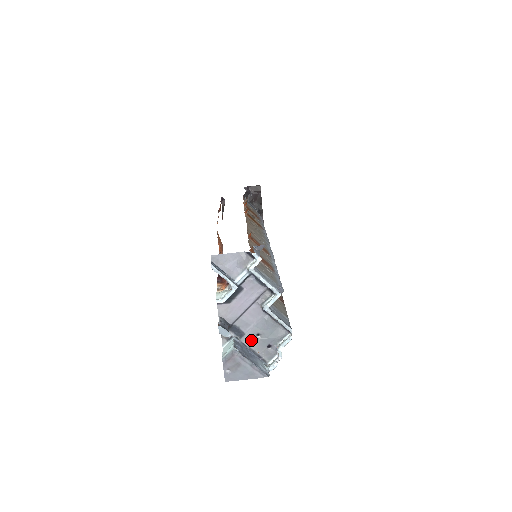
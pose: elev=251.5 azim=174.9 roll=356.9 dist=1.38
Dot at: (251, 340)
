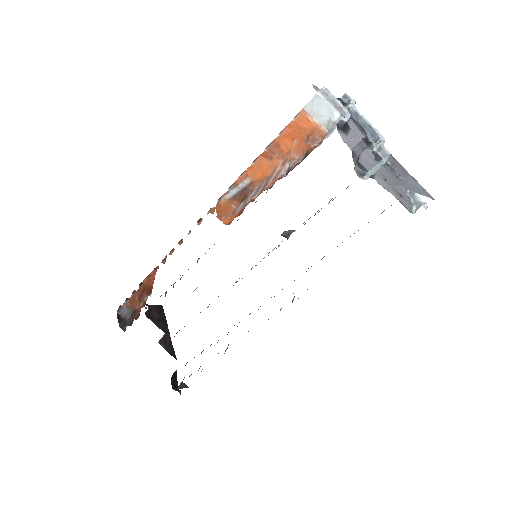
Dot at: (383, 182)
